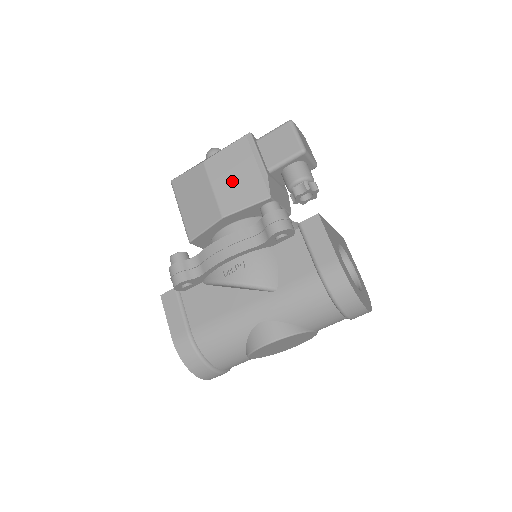
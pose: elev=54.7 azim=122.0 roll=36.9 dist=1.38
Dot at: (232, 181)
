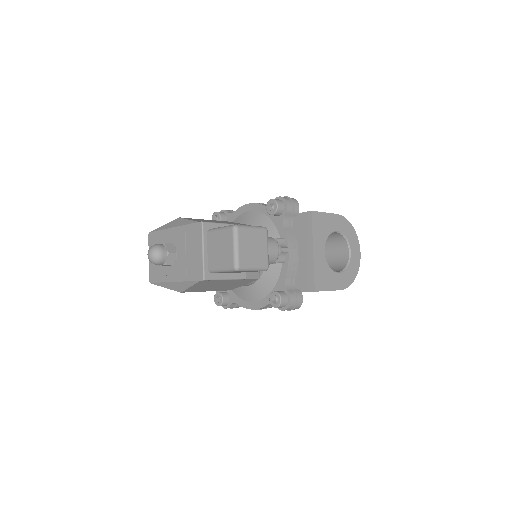
Dot at: (219, 287)
